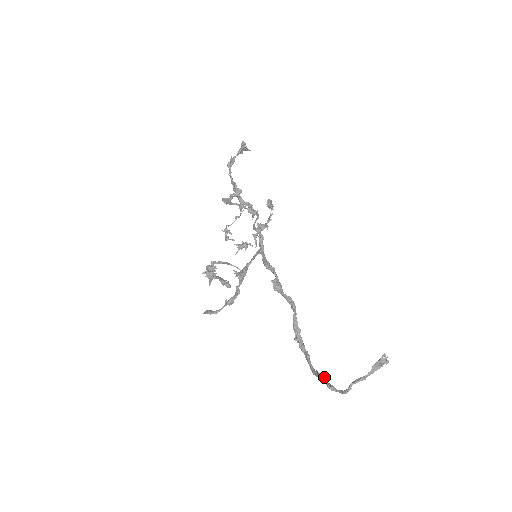
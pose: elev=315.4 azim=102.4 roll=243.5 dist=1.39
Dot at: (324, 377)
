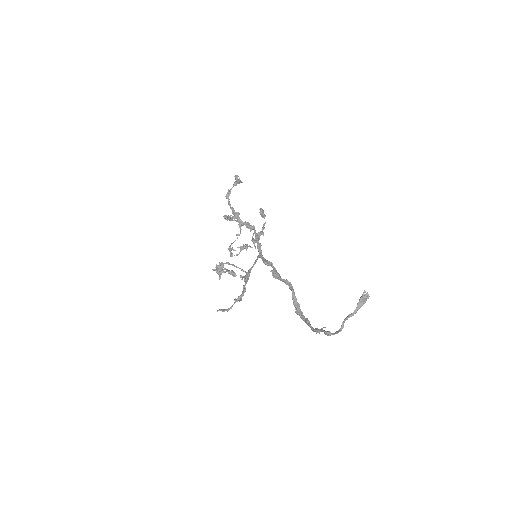
Dot at: occluded
